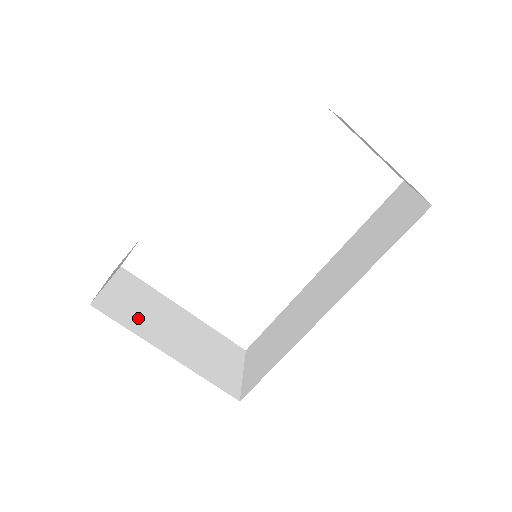
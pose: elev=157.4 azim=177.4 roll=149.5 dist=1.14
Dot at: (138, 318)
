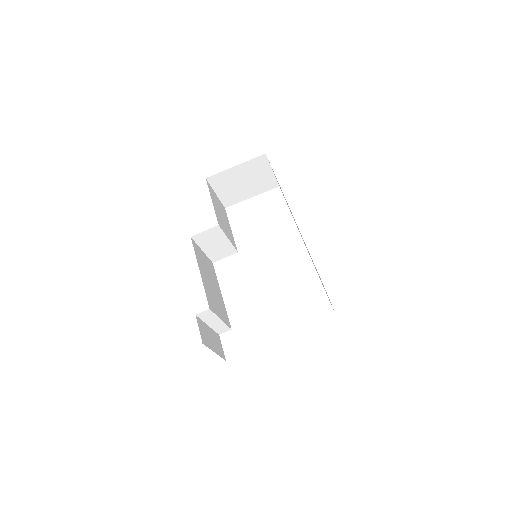
Dot at: occluded
